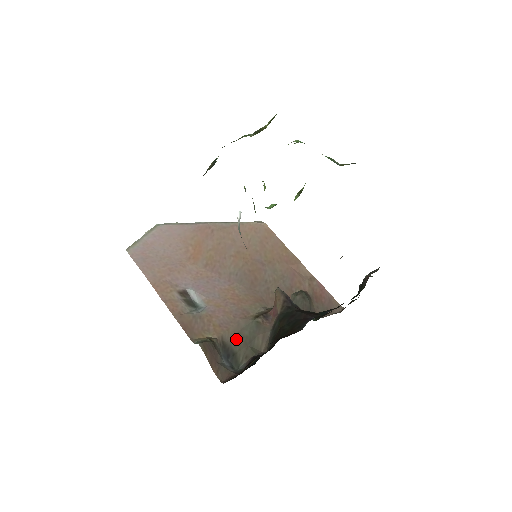
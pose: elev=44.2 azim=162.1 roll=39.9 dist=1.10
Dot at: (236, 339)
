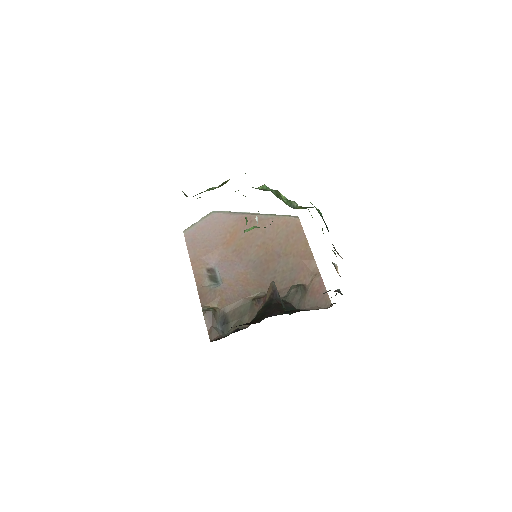
Dot at: (233, 312)
